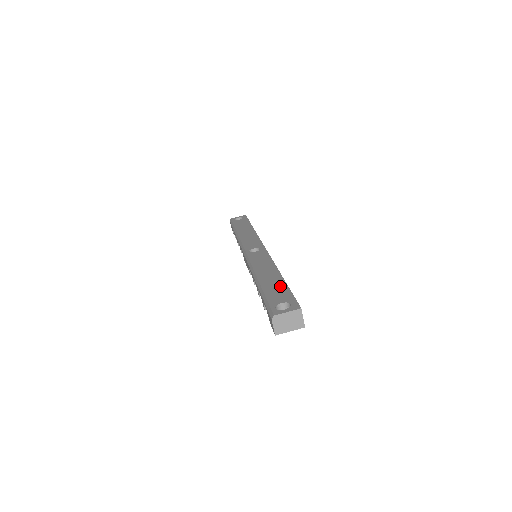
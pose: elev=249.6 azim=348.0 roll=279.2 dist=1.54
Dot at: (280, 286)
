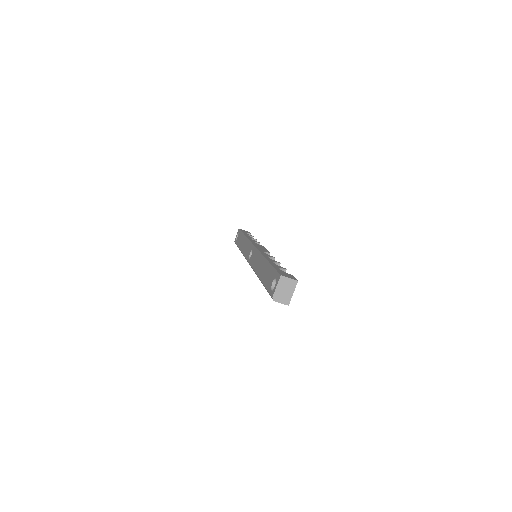
Dot at: (268, 270)
